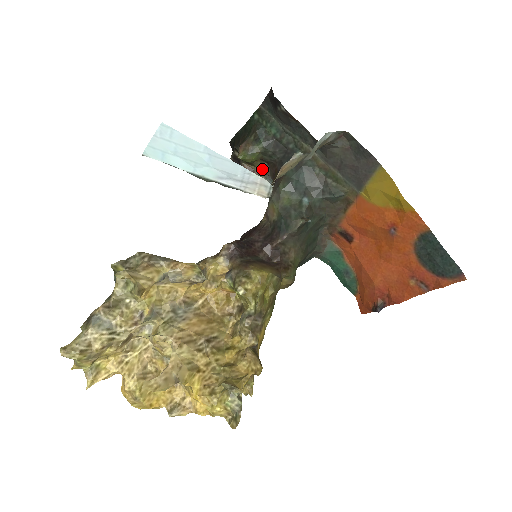
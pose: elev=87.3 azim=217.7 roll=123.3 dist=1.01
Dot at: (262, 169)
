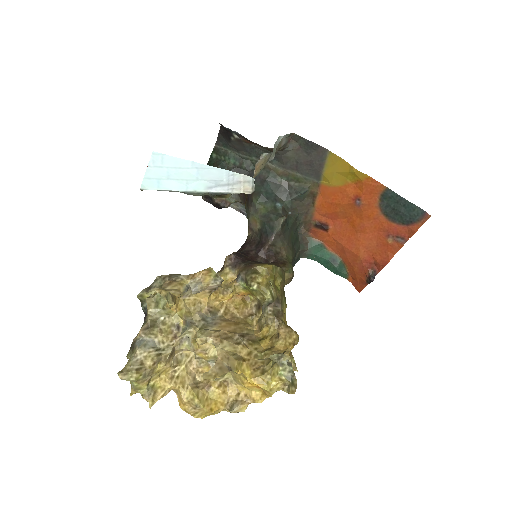
Dot at: (232, 198)
